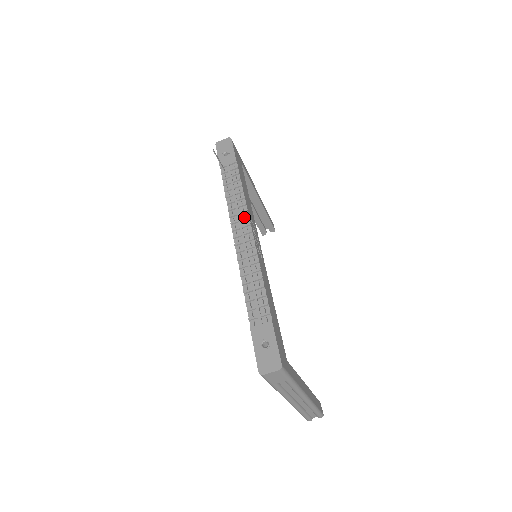
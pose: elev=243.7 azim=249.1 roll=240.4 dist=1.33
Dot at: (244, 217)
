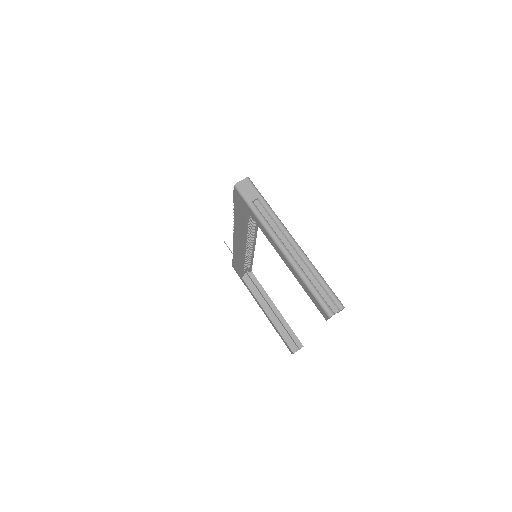
Dot at: occluded
